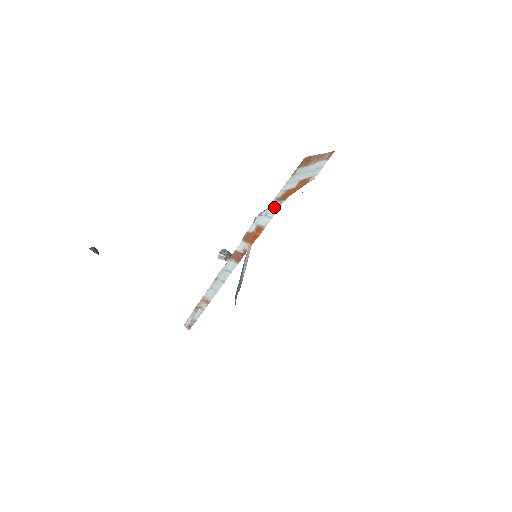
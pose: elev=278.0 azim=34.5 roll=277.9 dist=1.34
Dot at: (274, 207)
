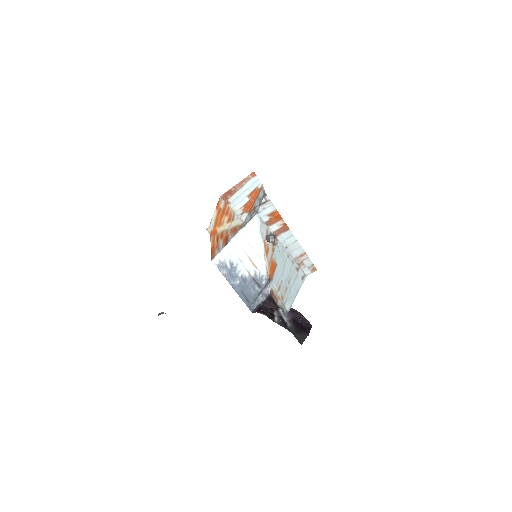
Dot at: (264, 203)
